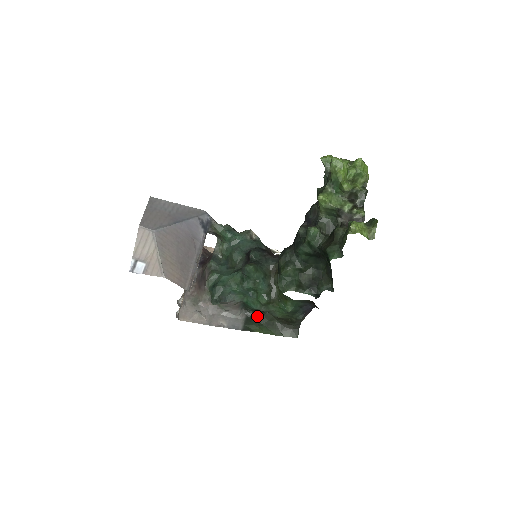
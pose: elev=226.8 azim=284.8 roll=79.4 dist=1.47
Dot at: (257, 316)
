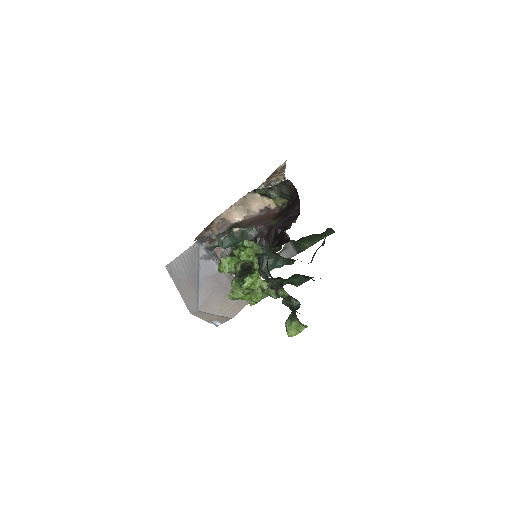
Dot at: (297, 241)
